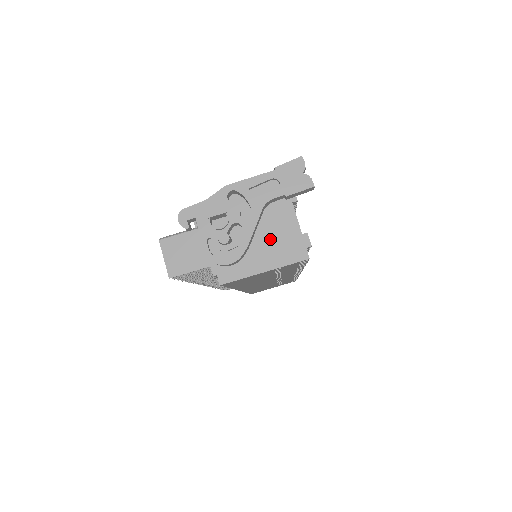
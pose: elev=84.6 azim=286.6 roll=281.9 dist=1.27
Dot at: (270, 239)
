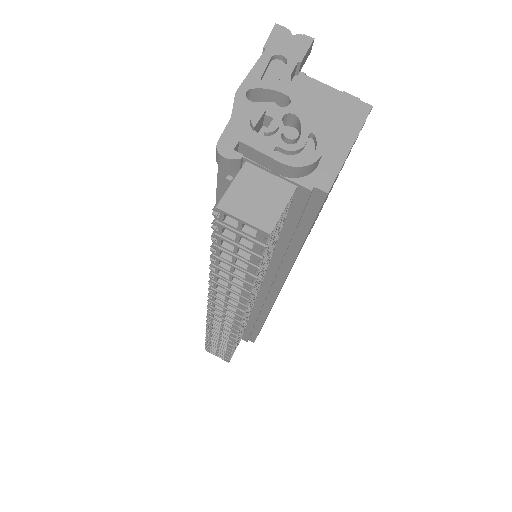
Dot at: (323, 117)
